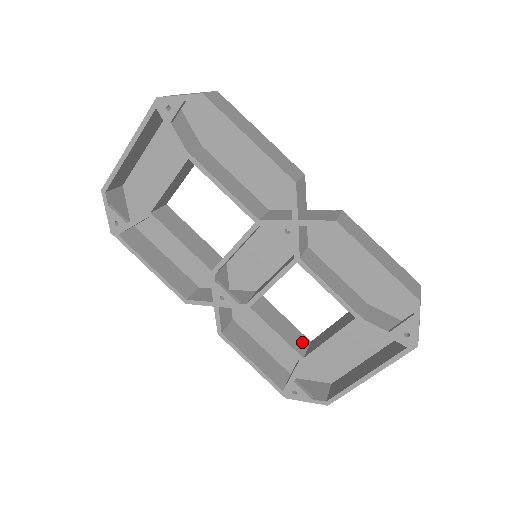
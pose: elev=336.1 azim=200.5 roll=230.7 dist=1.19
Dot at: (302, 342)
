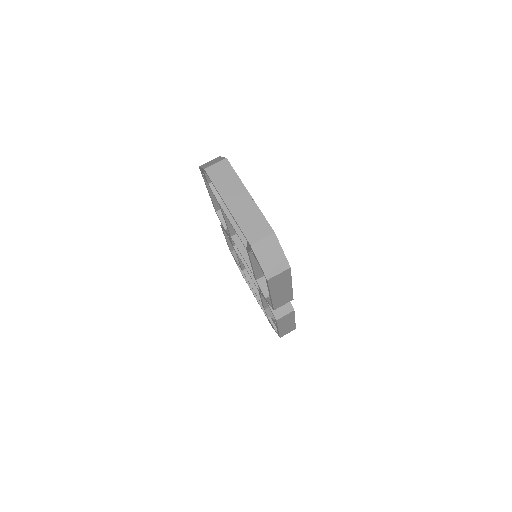
Dot at: occluded
